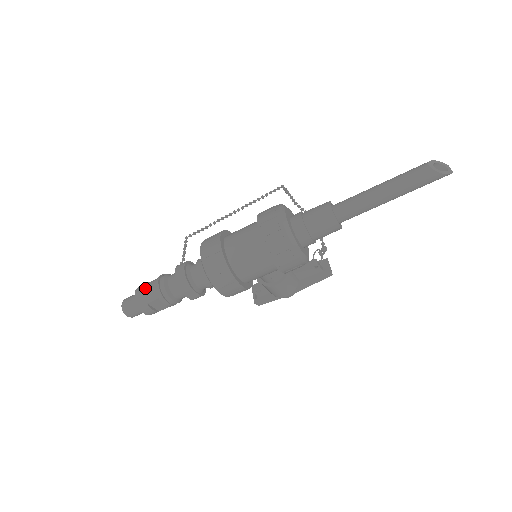
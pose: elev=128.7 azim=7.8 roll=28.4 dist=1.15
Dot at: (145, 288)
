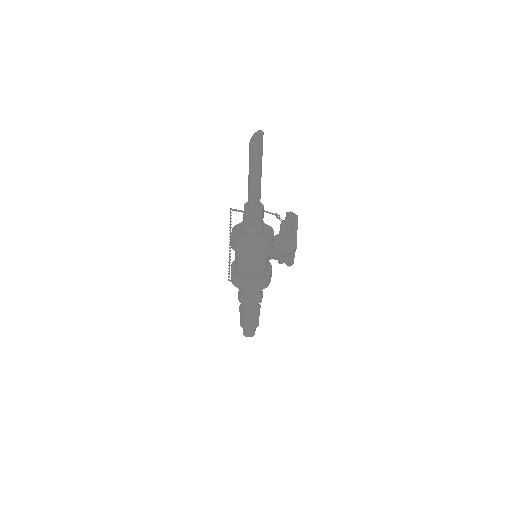
Dot at: (241, 320)
